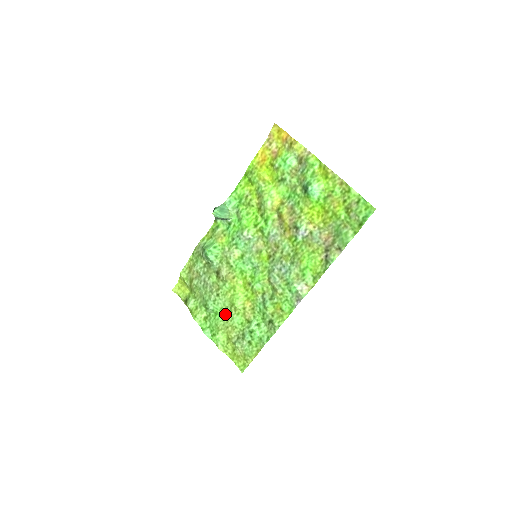
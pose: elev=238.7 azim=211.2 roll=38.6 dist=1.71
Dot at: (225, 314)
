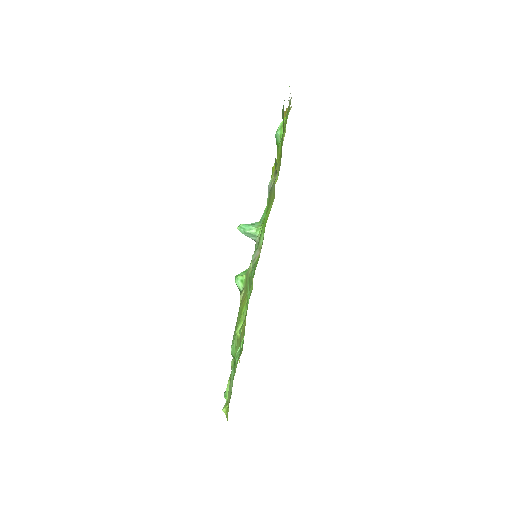
Dot at: occluded
